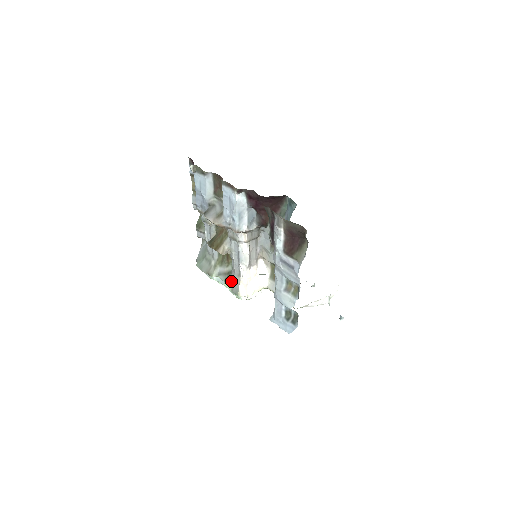
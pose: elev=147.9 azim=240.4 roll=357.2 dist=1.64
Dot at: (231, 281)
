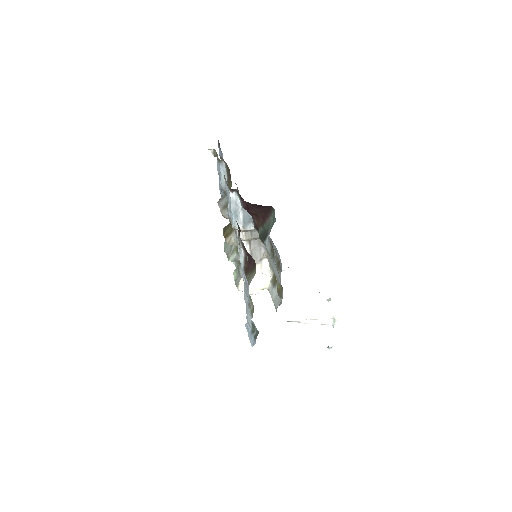
Dot at: (238, 271)
